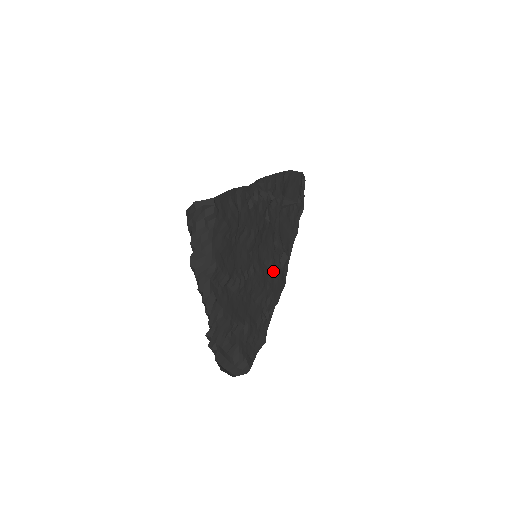
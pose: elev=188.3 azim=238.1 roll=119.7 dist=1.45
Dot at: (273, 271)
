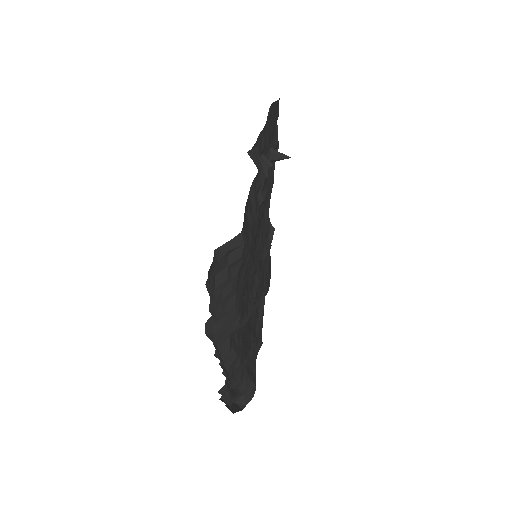
Dot at: (266, 258)
